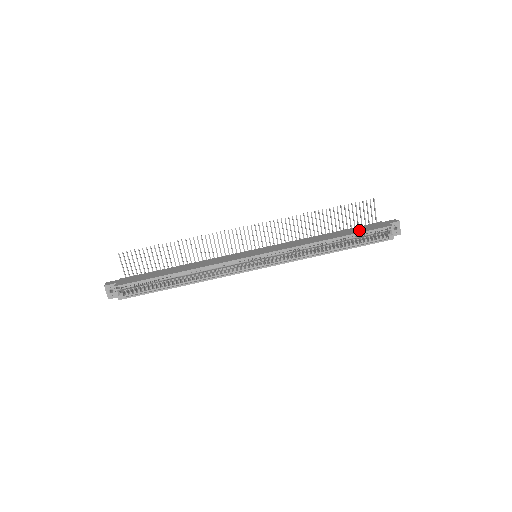
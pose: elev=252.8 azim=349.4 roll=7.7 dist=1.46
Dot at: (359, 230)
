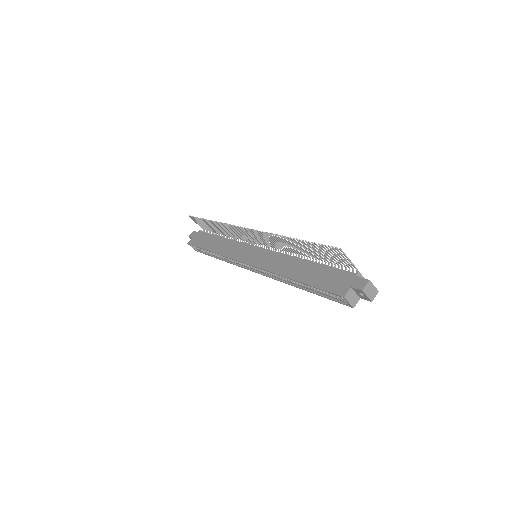
Dot at: (320, 280)
